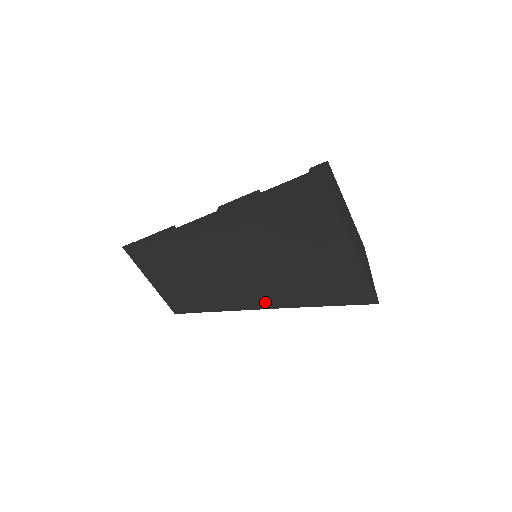
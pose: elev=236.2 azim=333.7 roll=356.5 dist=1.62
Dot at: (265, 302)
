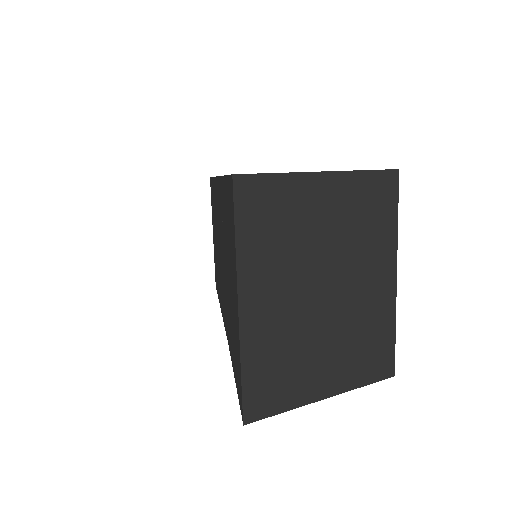
Dot at: occluded
